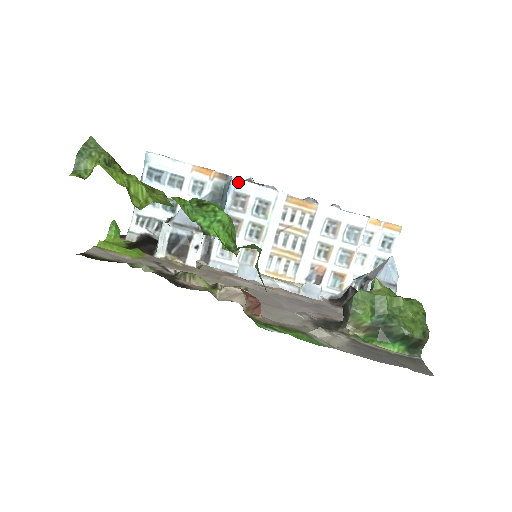
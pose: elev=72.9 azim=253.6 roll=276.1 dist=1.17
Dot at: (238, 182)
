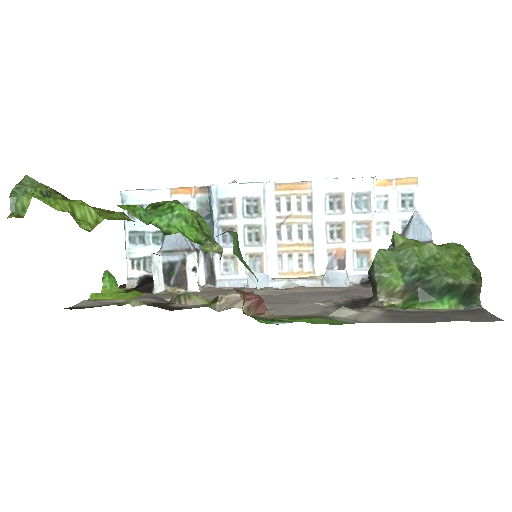
Dot at: (218, 188)
